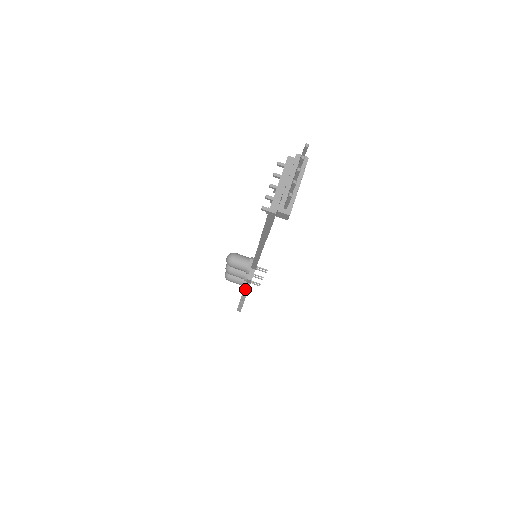
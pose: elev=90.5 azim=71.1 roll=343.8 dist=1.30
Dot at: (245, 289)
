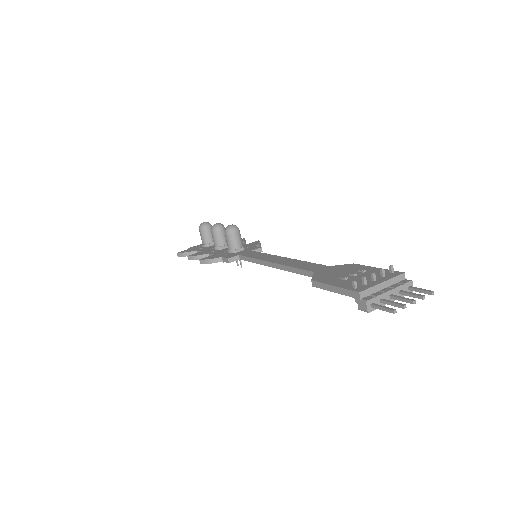
Dot at: (215, 259)
